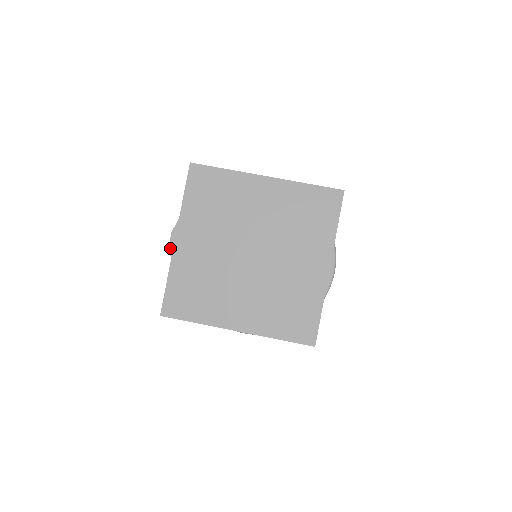
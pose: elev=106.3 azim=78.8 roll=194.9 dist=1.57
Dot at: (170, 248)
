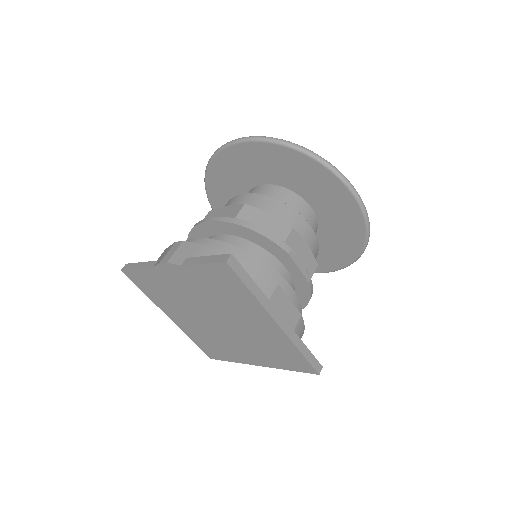
Dot at: (158, 265)
